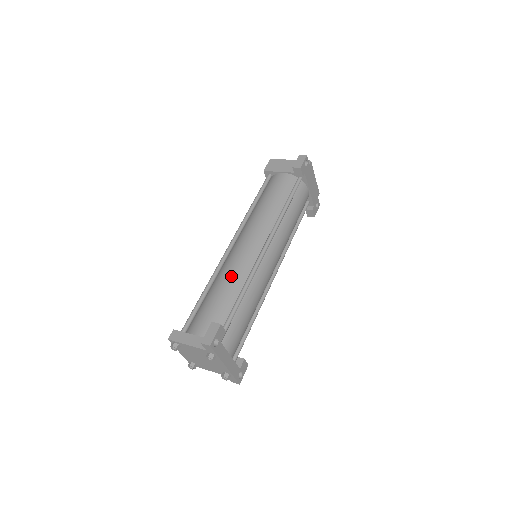
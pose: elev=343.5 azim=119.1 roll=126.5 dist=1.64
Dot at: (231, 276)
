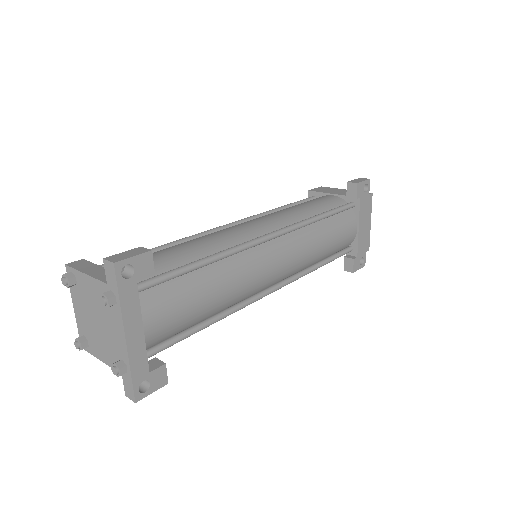
Dot at: (208, 239)
